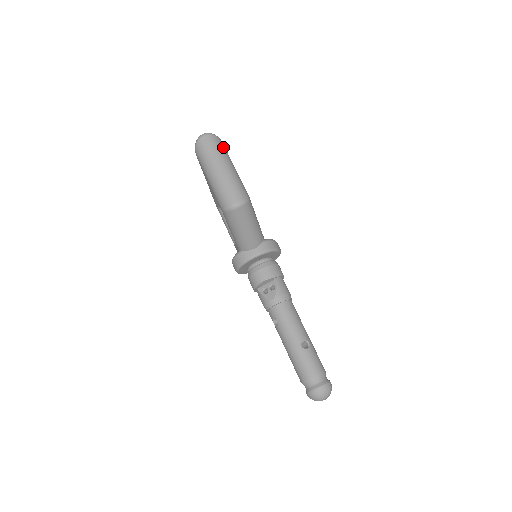
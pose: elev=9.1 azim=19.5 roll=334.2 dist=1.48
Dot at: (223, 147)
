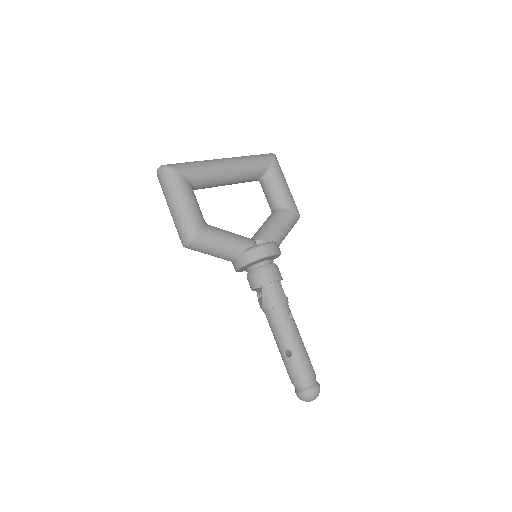
Dot at: (173, 179)
